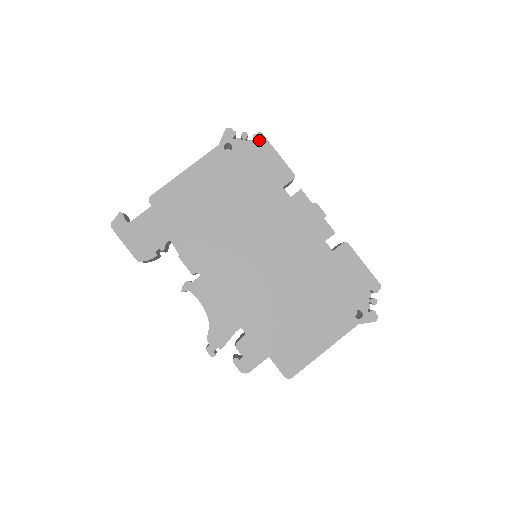
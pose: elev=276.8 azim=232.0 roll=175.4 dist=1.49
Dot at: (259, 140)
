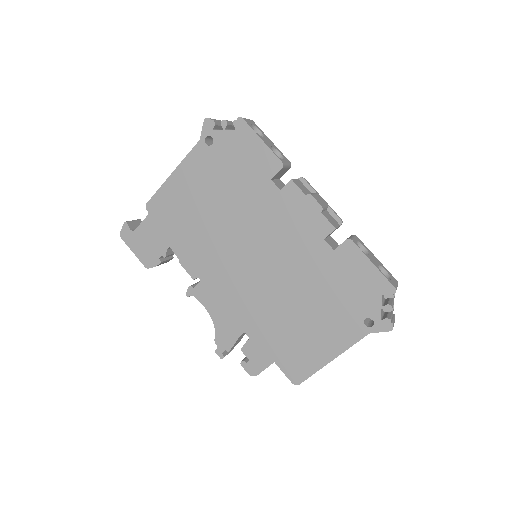
Dot at: (240, 127)
